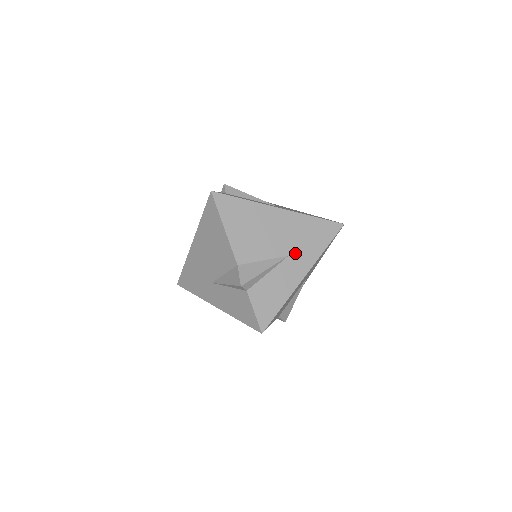
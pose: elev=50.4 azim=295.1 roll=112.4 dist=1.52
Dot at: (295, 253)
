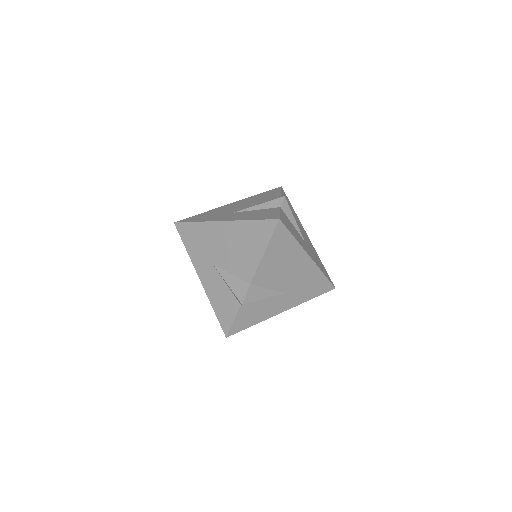
Dot at: (309, 248)
